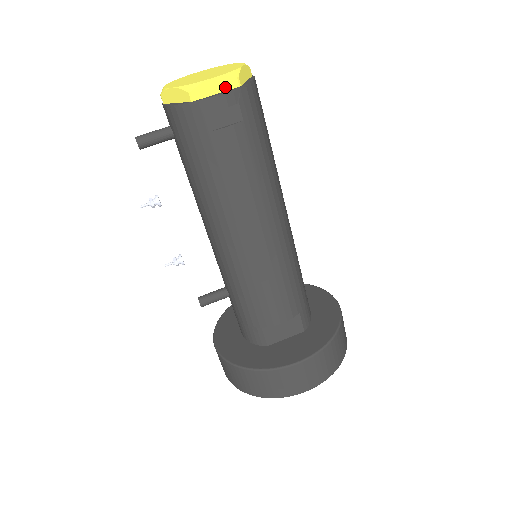
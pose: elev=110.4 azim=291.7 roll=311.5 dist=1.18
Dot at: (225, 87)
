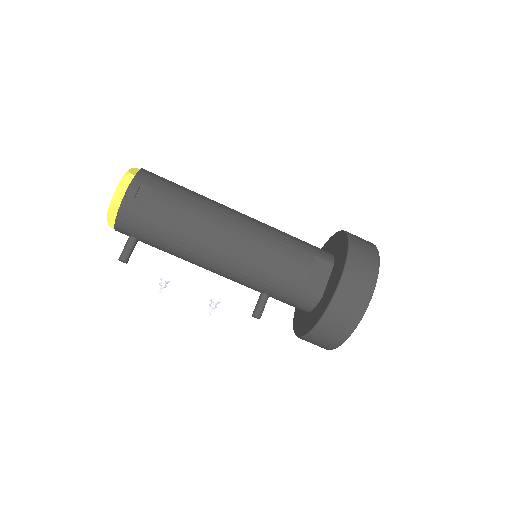
Dot at: (128, 184)
